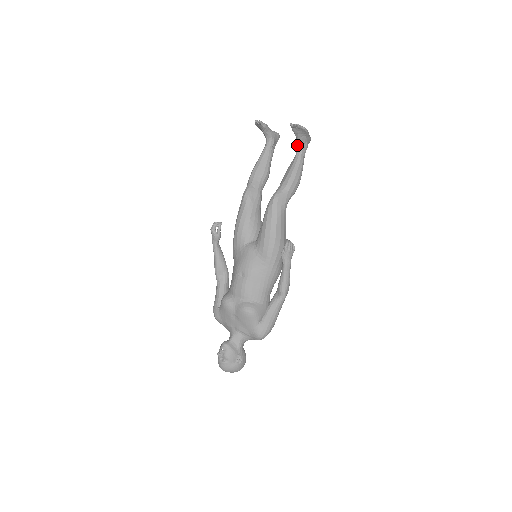
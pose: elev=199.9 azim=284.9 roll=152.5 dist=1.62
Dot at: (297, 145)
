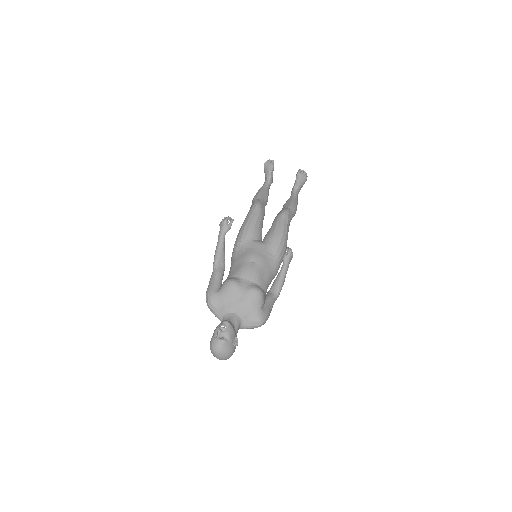
Dot at: (294, 188)
